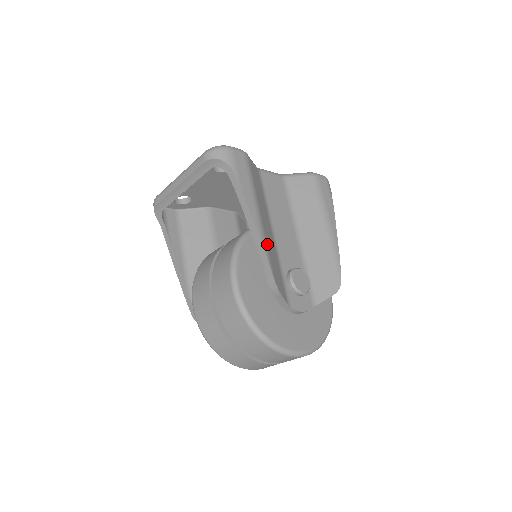
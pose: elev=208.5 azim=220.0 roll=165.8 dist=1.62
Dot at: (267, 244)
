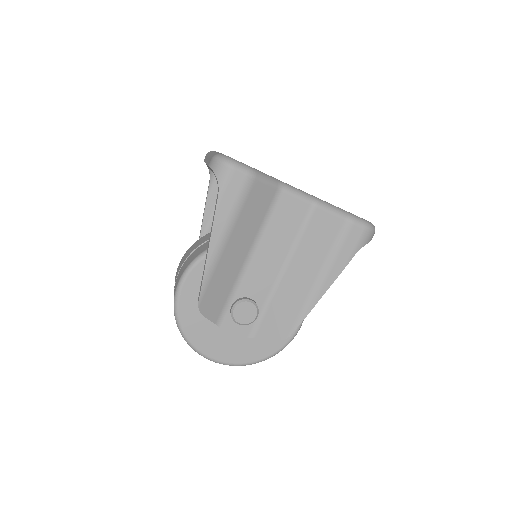
Dot at: (214, 272)
